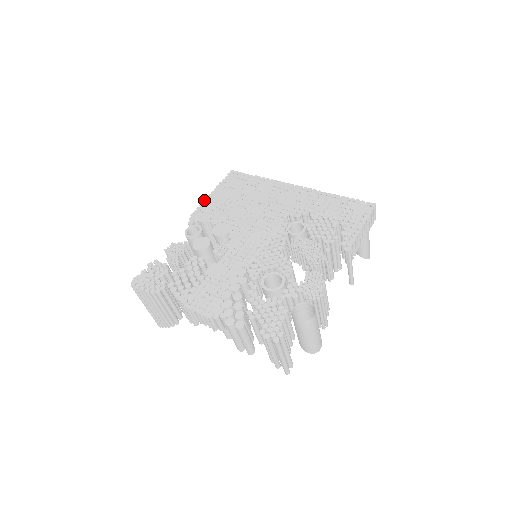
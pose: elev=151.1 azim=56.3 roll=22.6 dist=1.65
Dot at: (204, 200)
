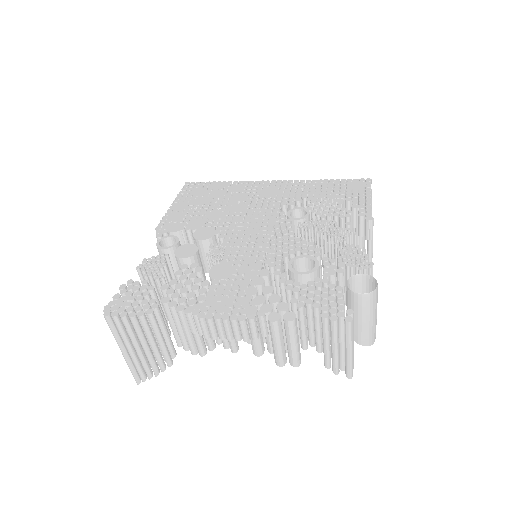
Dot at: occluded
